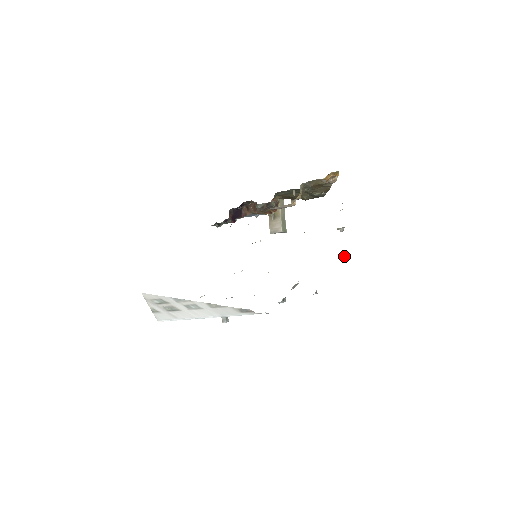
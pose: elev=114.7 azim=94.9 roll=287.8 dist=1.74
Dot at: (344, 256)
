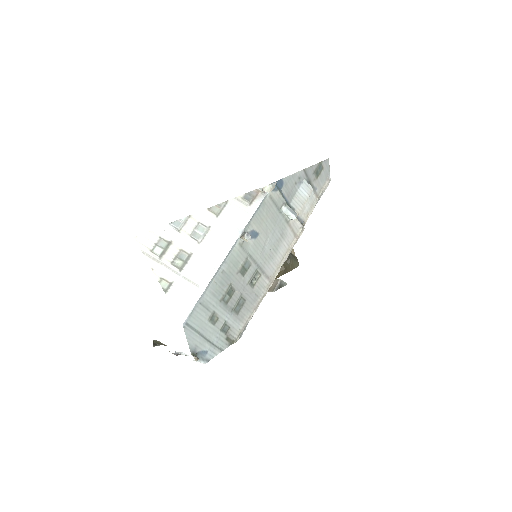
Dot at: occluded
